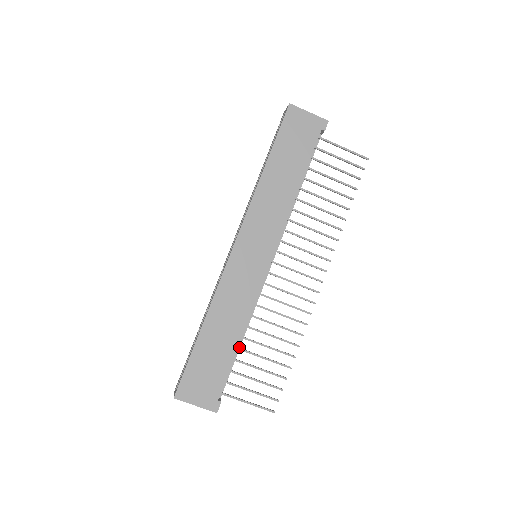
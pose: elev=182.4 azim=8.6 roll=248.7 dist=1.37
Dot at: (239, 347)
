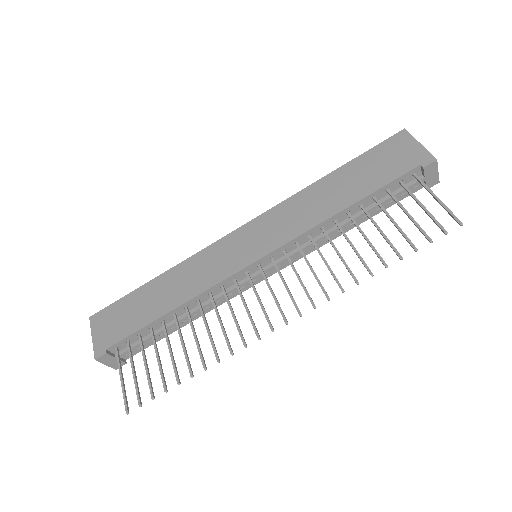
Dot at: (168, 326)
